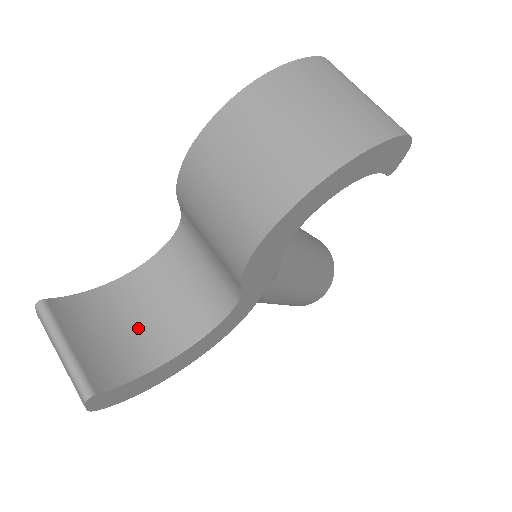
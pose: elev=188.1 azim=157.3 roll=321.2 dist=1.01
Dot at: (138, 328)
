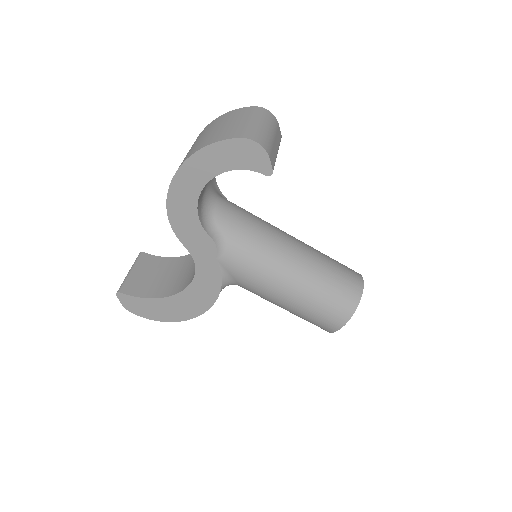
Dot at: (170, 279)
